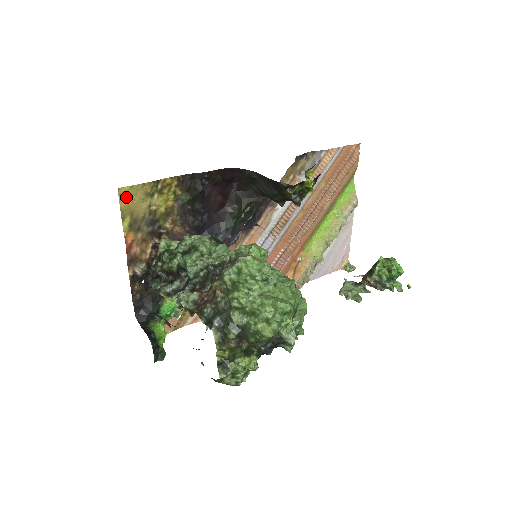
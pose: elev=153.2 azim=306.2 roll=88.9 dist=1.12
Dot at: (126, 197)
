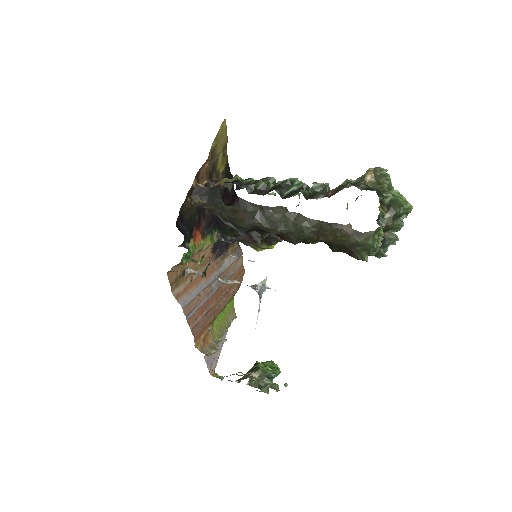
Dot at: (222, 129)
